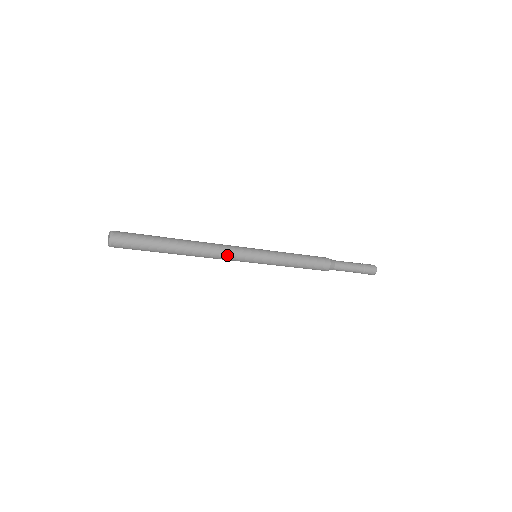
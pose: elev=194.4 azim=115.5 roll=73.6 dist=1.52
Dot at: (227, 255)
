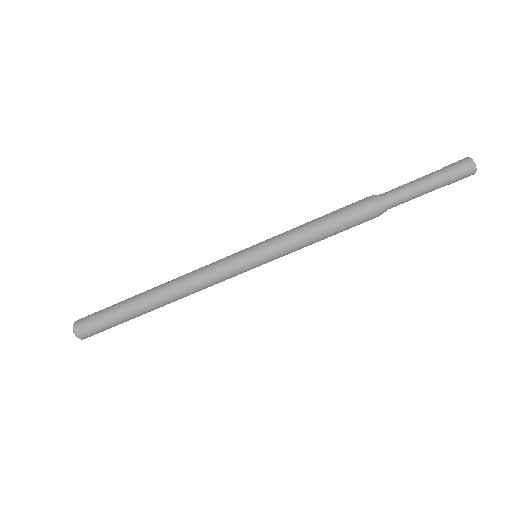
Dot at: (209, 276)
